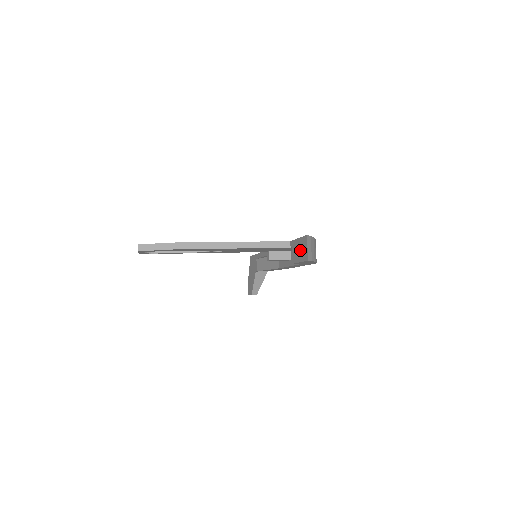
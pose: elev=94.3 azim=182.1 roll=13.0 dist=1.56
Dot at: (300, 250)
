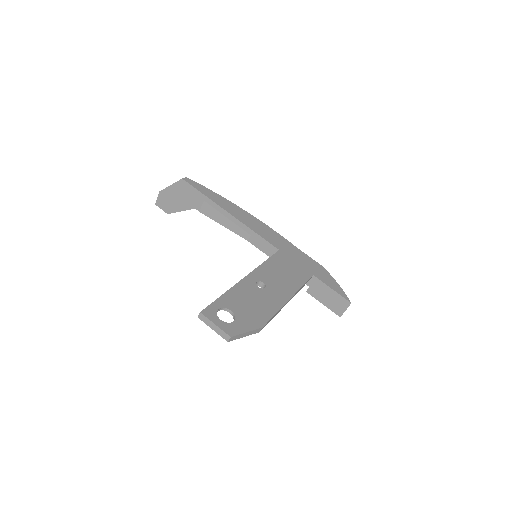
Dot at: (331, 300)
